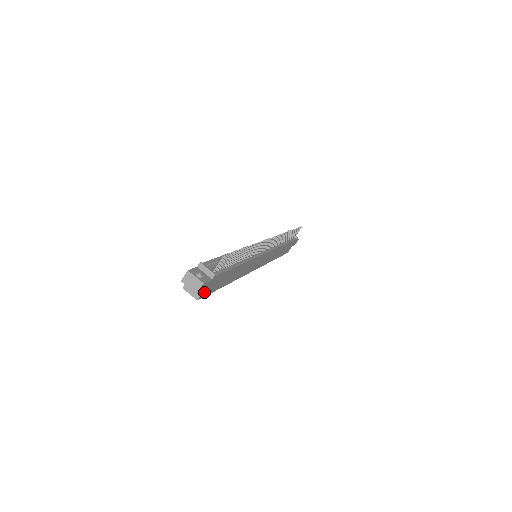
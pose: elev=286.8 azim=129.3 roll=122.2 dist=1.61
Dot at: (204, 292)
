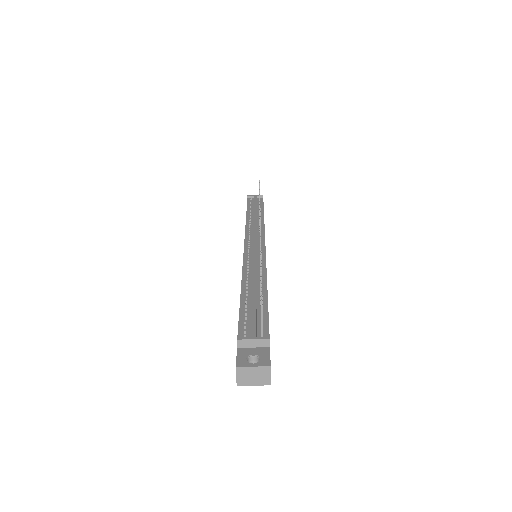
Dot at: occluded
